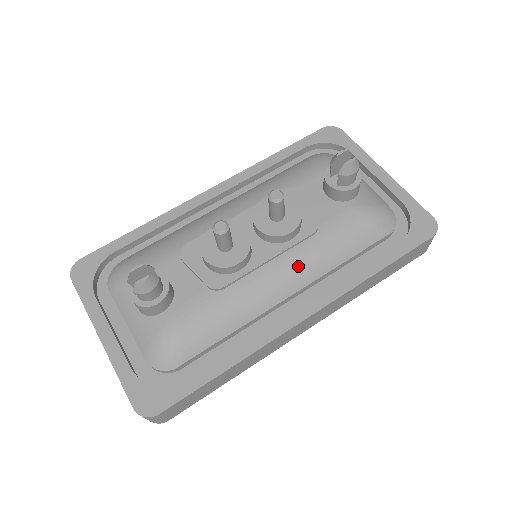
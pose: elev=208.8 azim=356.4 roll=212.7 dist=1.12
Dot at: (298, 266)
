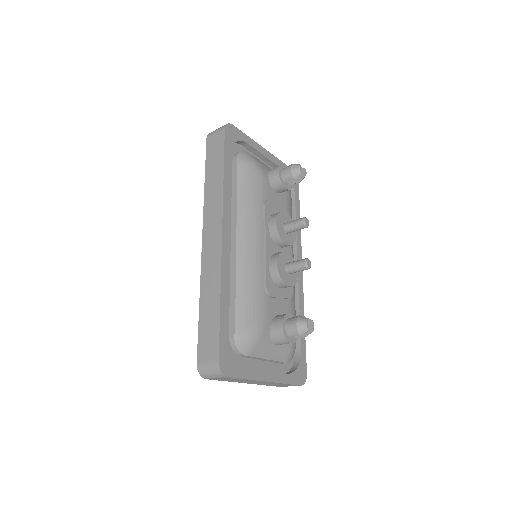
Dot at: occluded
